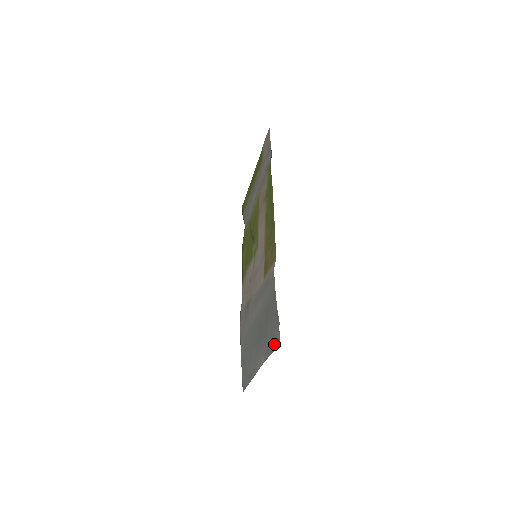
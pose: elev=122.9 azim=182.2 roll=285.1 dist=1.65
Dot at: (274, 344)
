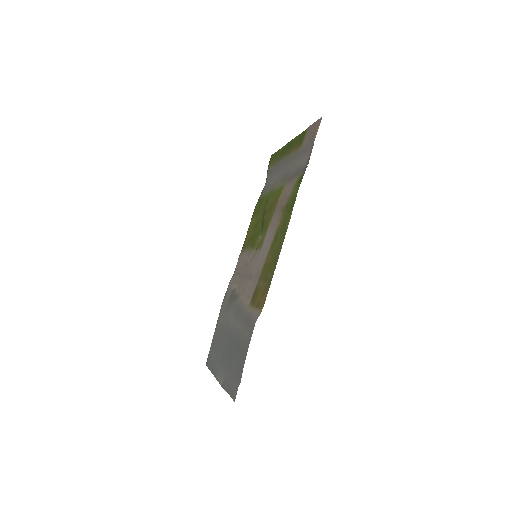
Dot at: (232, 390)
